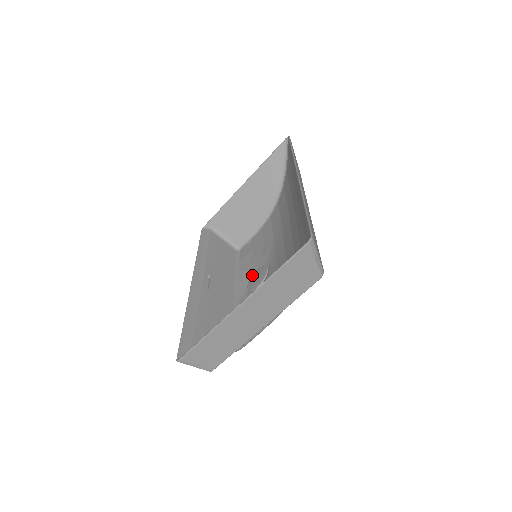
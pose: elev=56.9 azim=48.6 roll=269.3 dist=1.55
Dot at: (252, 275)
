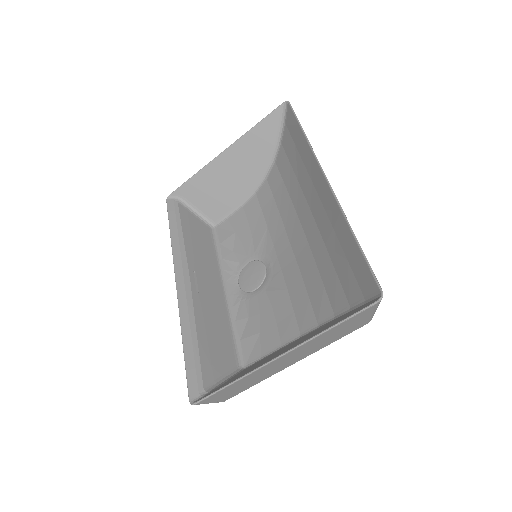
Dot at: (243, 269)
